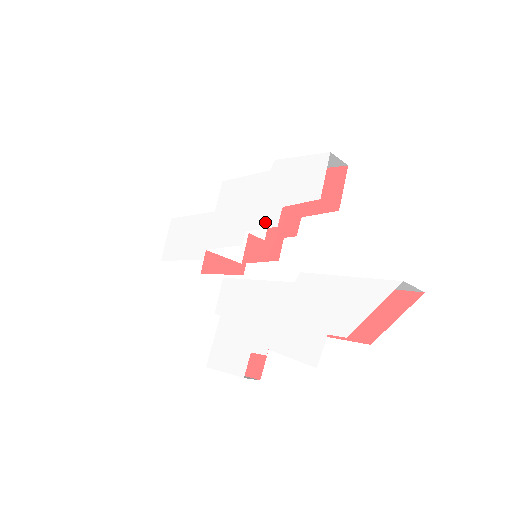
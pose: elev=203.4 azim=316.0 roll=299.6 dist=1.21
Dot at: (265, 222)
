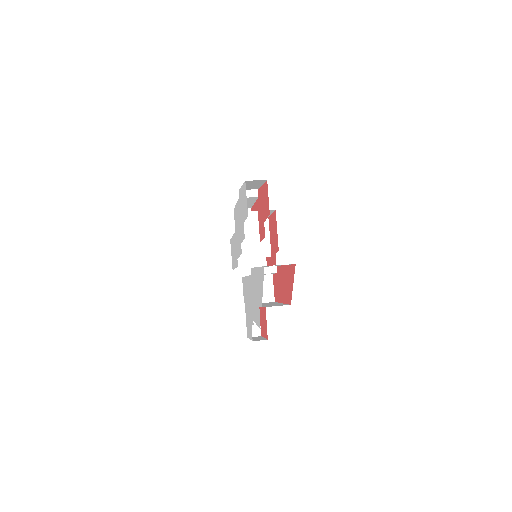
Dot at: (243, 236)
